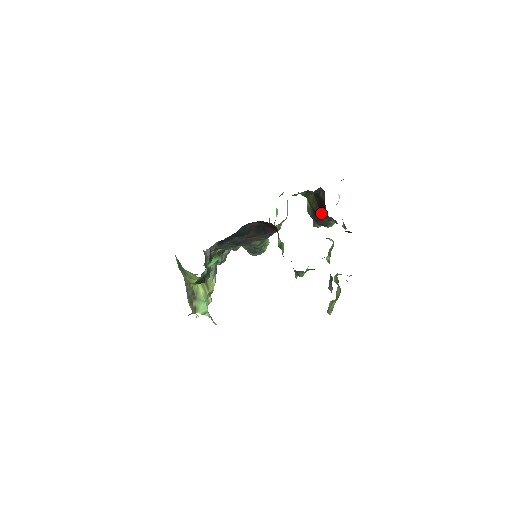
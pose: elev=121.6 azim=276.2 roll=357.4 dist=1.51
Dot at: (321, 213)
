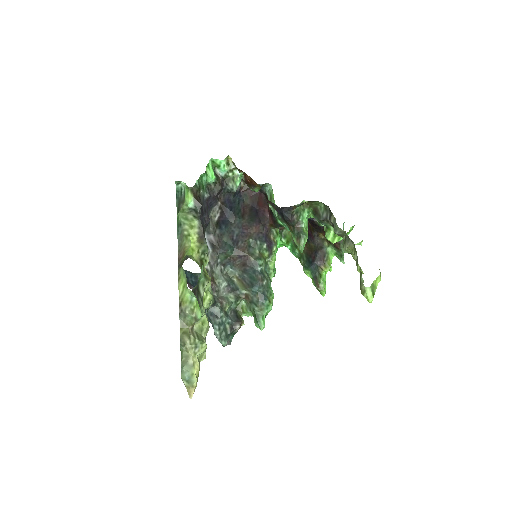
Dot at: (312, 247)
